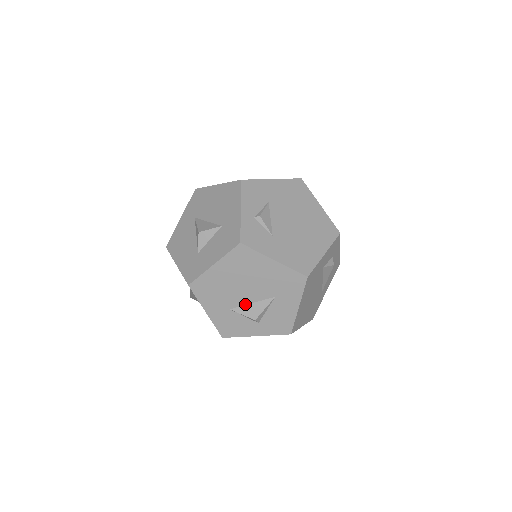
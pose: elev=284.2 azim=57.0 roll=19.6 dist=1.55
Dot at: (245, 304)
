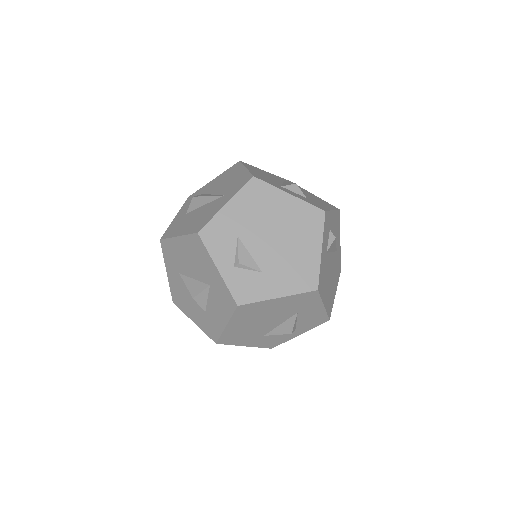
Dot at: (274, 328)
